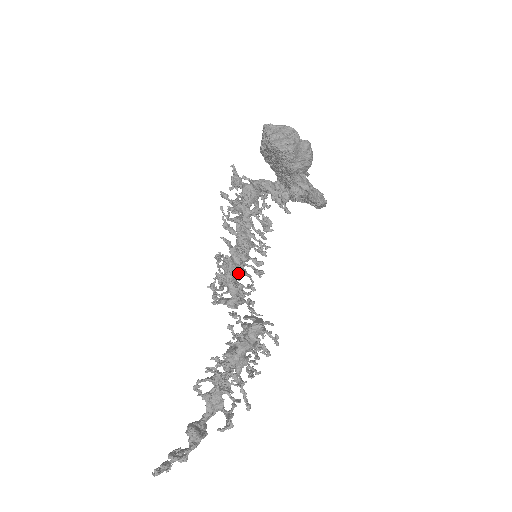
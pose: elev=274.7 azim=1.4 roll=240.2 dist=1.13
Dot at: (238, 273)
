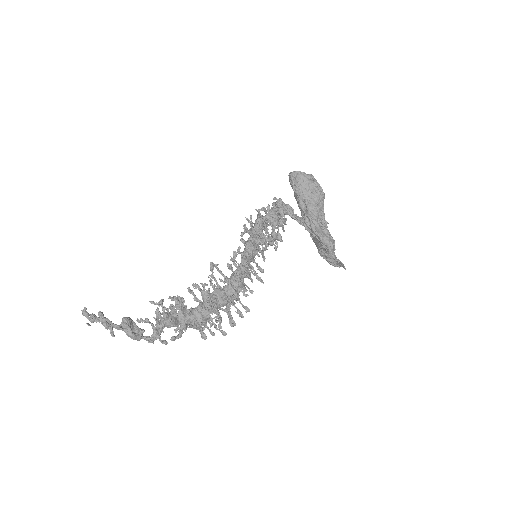
Dot at: occluded
